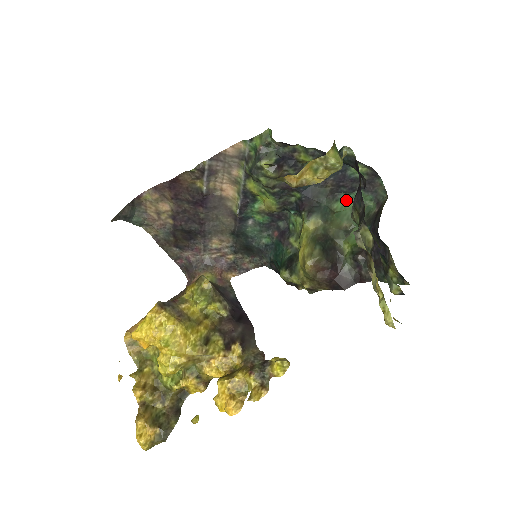
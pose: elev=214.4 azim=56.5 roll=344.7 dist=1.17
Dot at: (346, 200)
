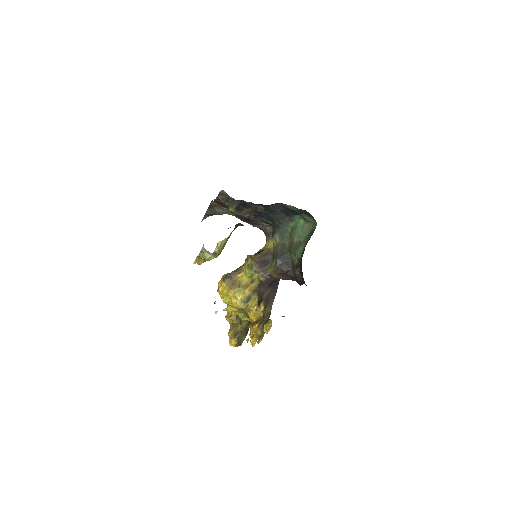
Dot at: (299, 219)
